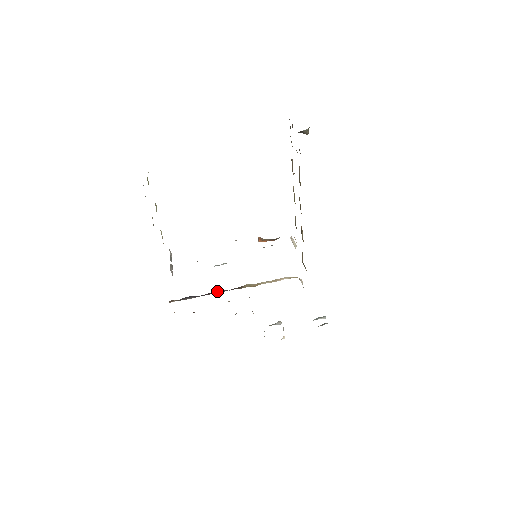
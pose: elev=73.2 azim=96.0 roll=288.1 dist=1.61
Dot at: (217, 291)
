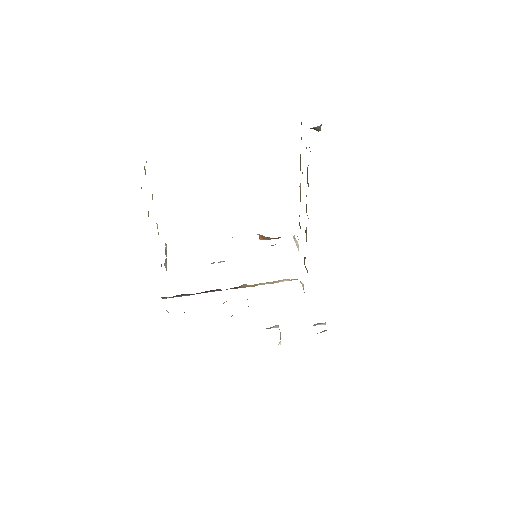
Dot at: (213, 290)
